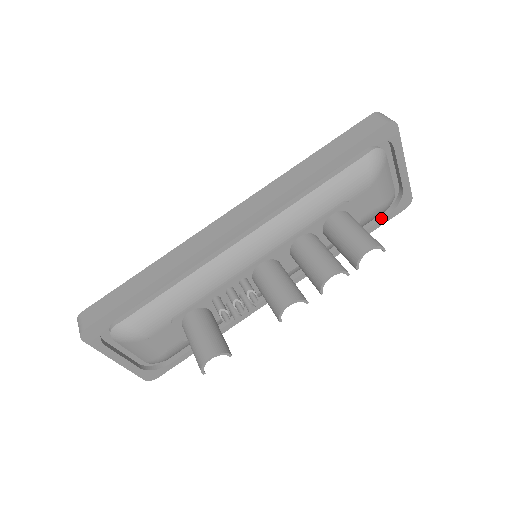
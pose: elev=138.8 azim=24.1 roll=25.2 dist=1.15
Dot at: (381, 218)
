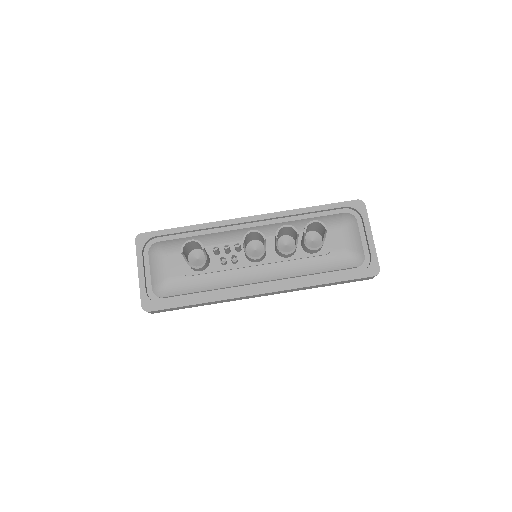
Dot at: (353, 274)
